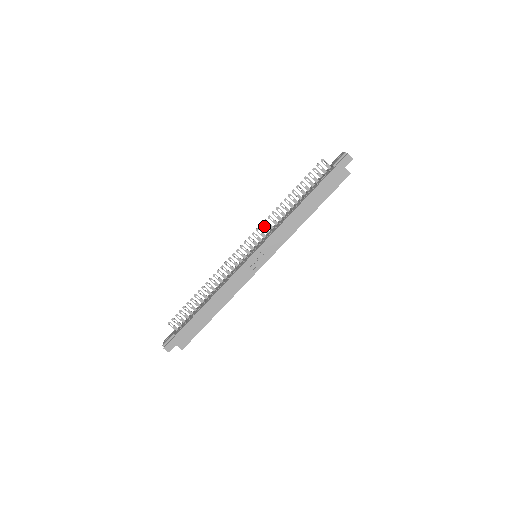
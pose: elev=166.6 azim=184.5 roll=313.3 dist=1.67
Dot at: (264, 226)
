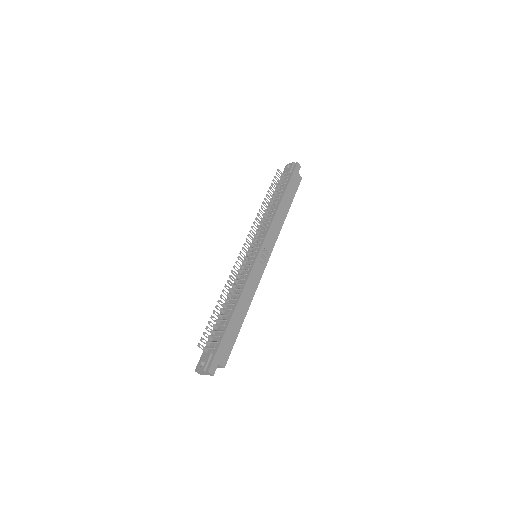
Dot at: occluded
